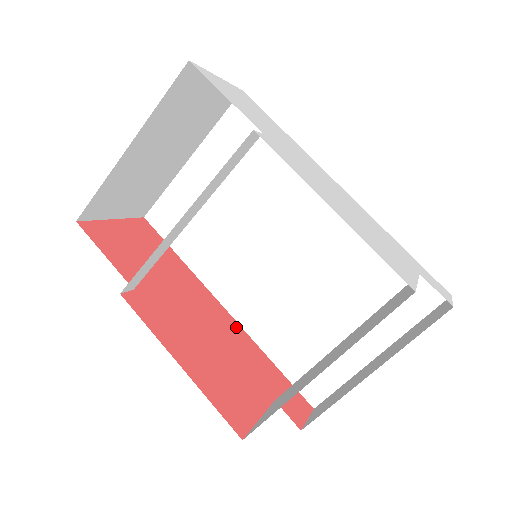
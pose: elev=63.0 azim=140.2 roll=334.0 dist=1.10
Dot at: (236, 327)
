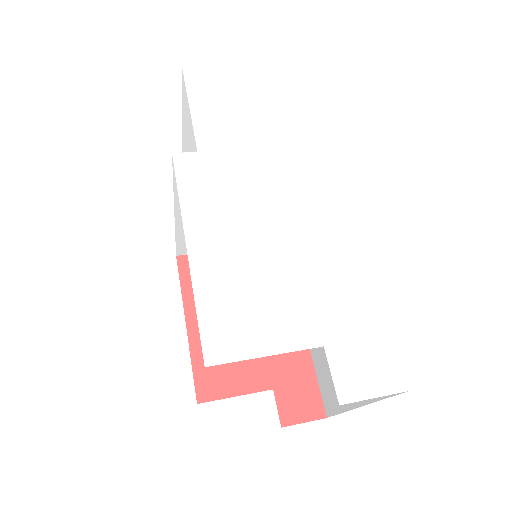
Dot at: occluded
